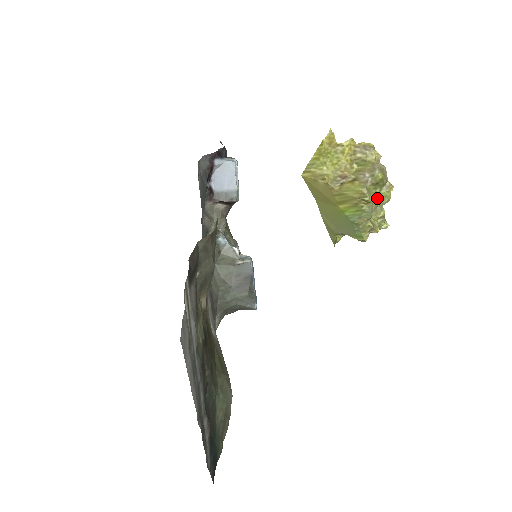
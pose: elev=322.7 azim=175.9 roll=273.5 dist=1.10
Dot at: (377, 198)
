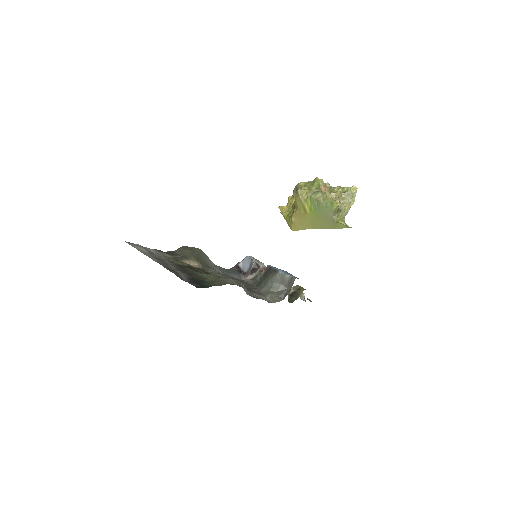
Dot at: (316, 188)
